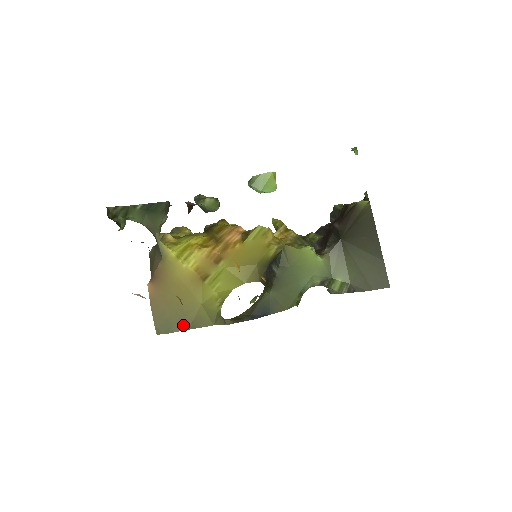
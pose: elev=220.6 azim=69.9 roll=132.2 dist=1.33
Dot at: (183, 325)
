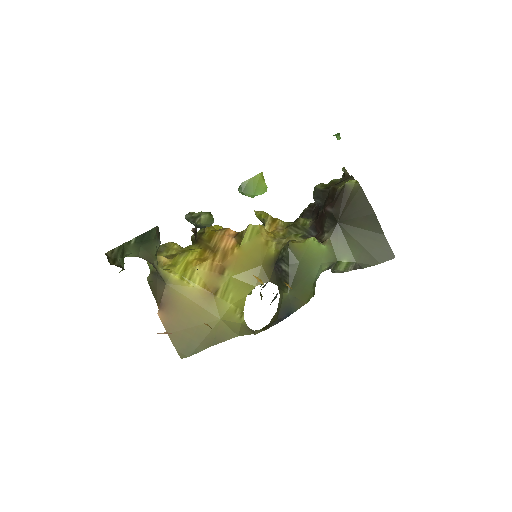
Dot at: (206, 343)
